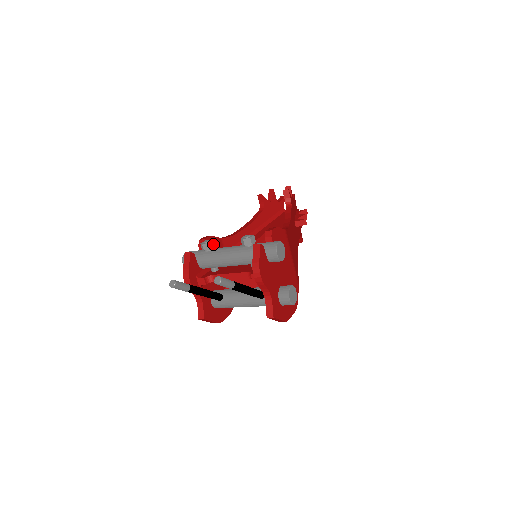
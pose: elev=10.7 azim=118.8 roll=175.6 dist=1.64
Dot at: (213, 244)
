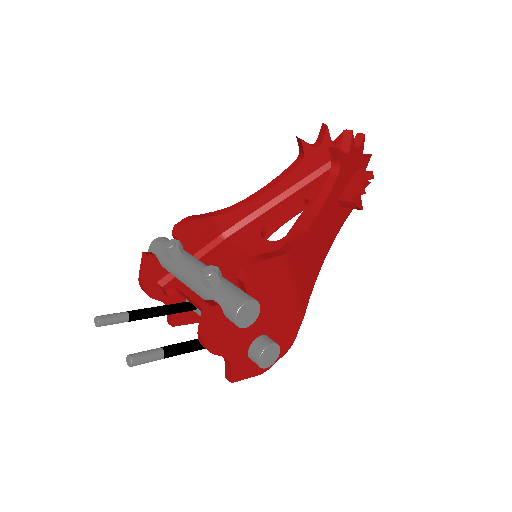
Dot at: (178, 251)
